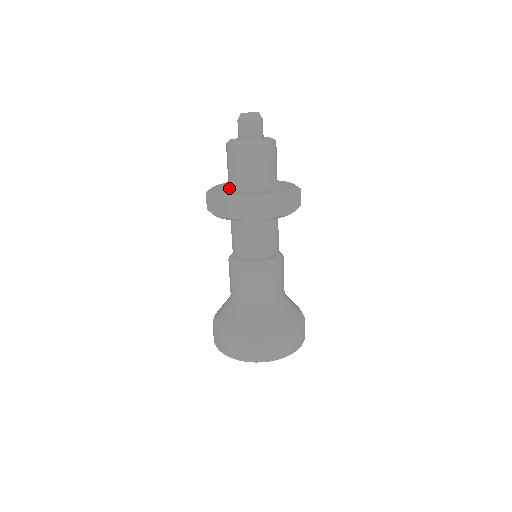
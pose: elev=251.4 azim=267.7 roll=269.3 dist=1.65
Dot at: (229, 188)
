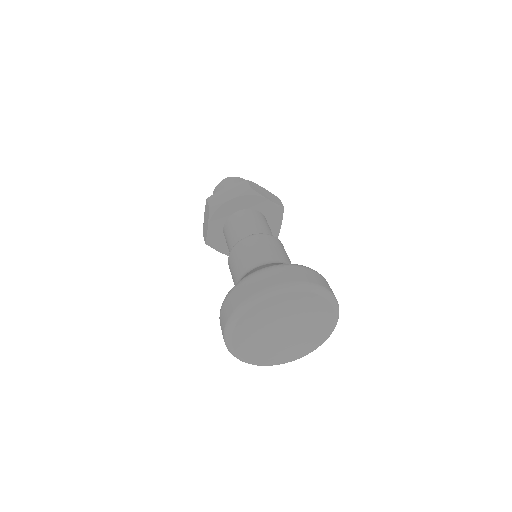
Dot at: occluded
